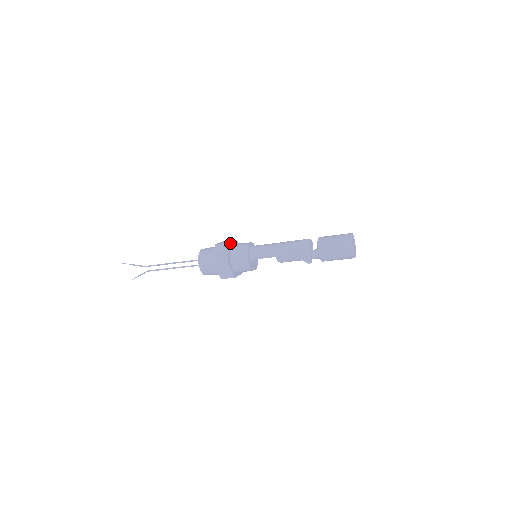
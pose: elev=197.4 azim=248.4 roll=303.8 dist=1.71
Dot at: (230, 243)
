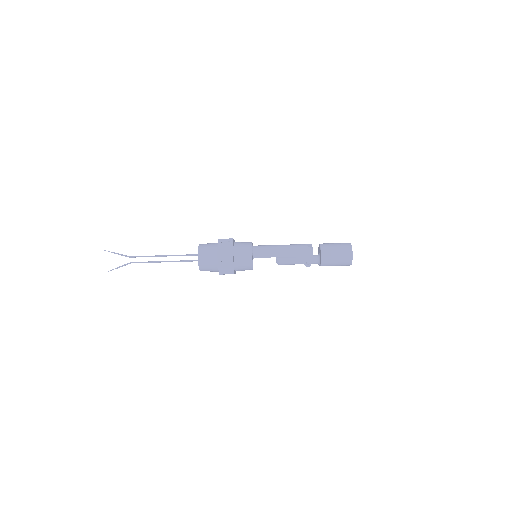
Dot at: (233, 240)
